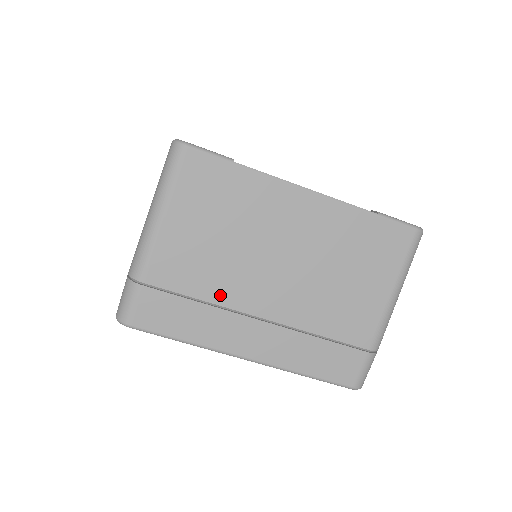
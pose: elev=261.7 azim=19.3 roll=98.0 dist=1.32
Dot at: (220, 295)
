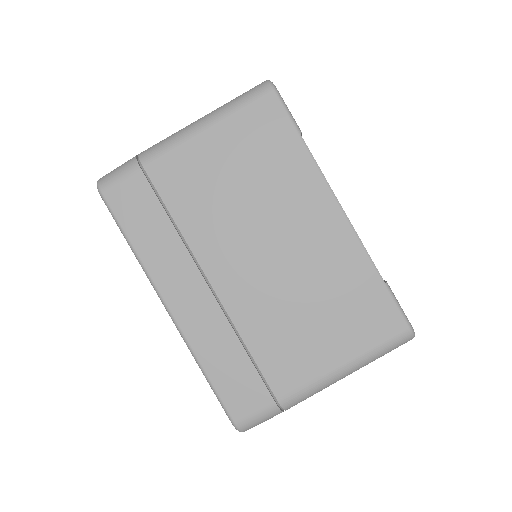
Dot at: (194, 233)
